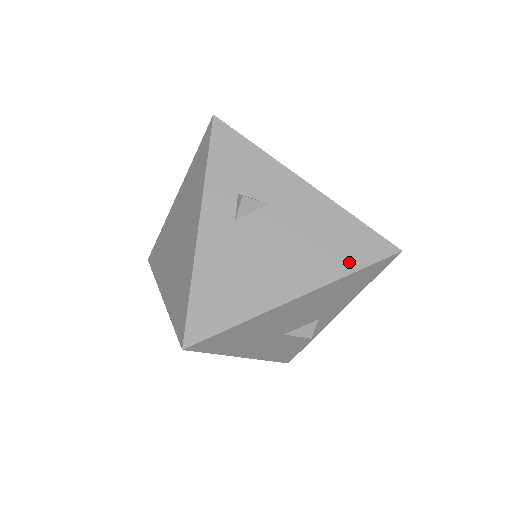
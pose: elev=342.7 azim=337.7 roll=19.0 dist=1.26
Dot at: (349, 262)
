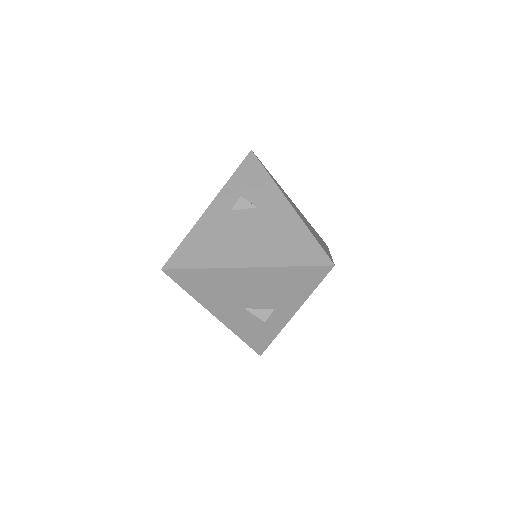
Dot at: (291, 259)
